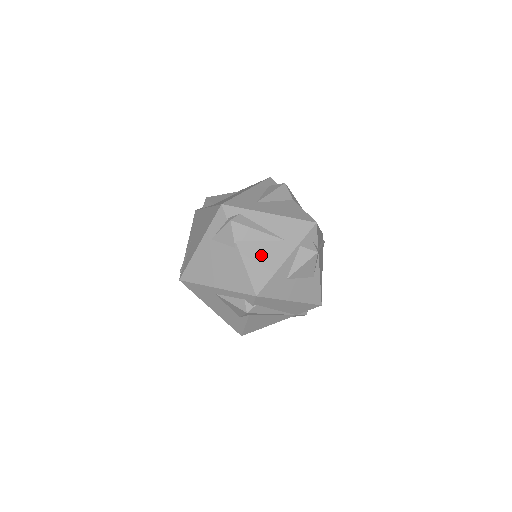
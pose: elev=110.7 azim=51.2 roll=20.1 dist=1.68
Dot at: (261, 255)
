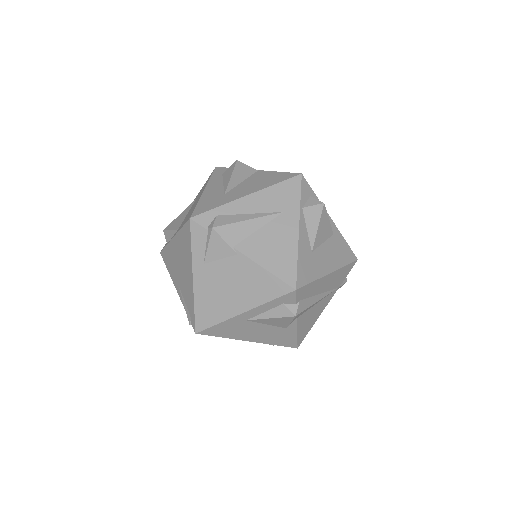
Dot at: (270, 244)
